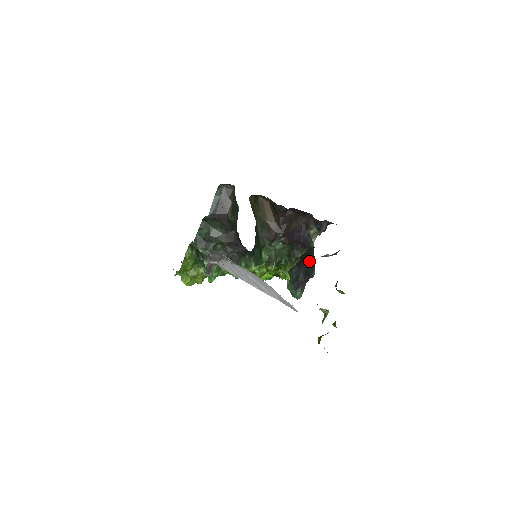
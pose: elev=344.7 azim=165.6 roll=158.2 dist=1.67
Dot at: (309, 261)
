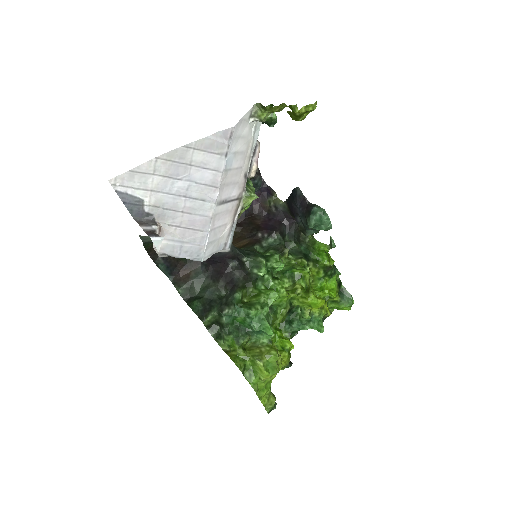
Dot at: (291, 201)
